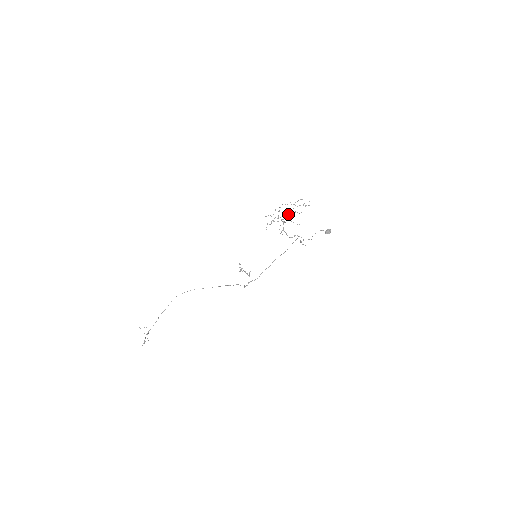
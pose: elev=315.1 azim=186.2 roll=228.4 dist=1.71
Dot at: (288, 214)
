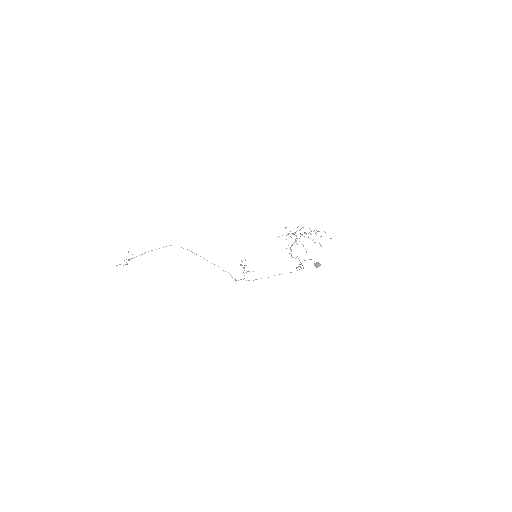
Dot at: occluded
